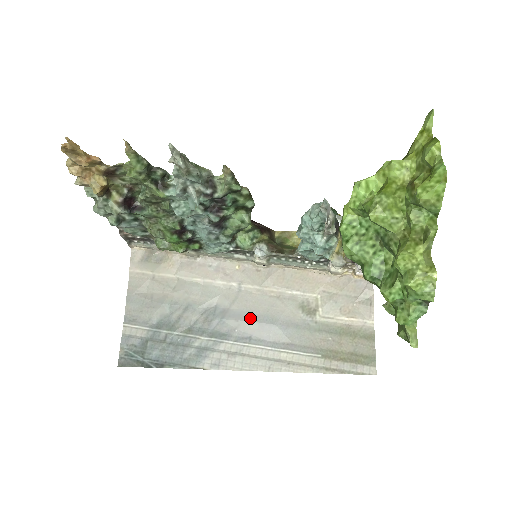
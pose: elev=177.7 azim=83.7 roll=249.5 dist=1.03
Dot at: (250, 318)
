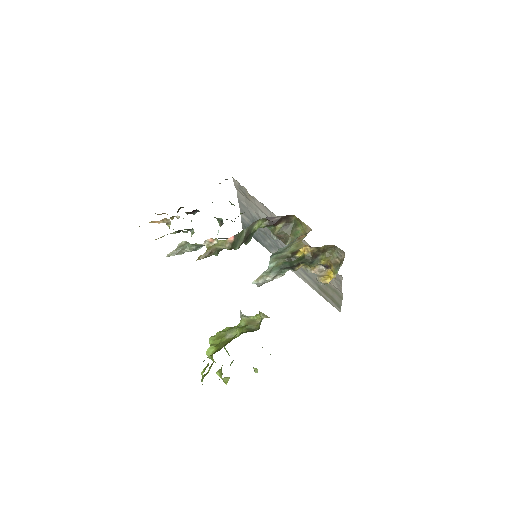
Dot at: occluded
